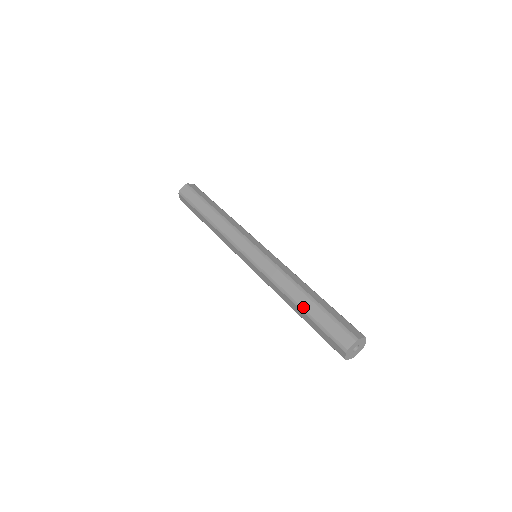
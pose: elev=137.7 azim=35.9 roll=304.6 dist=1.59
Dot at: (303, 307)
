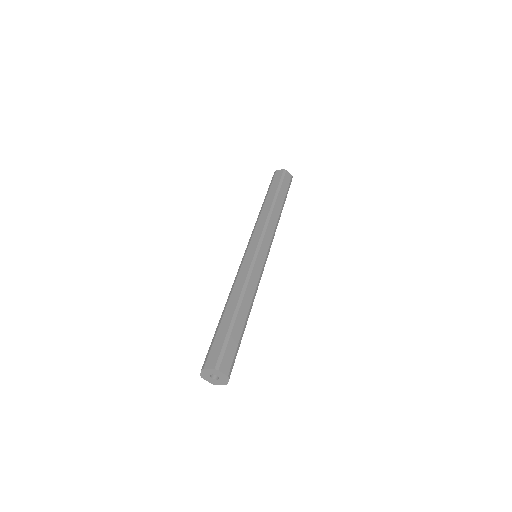
Dot at: occluded
